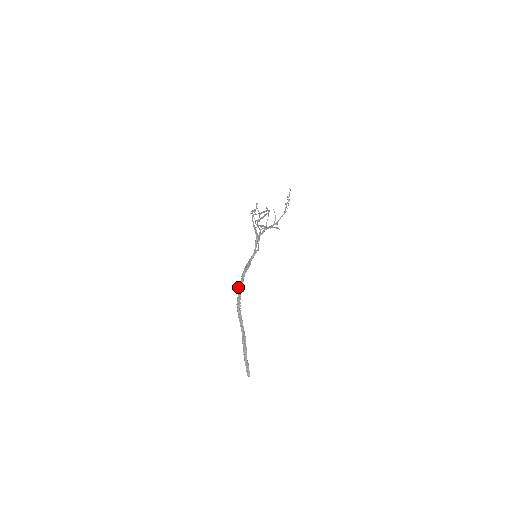
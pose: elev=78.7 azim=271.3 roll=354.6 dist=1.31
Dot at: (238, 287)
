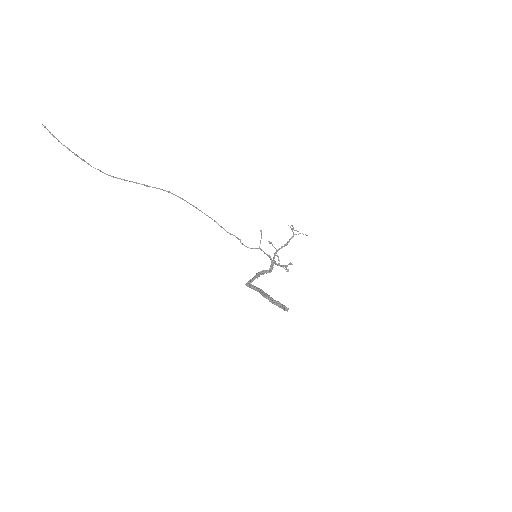
Dot at: occluded
